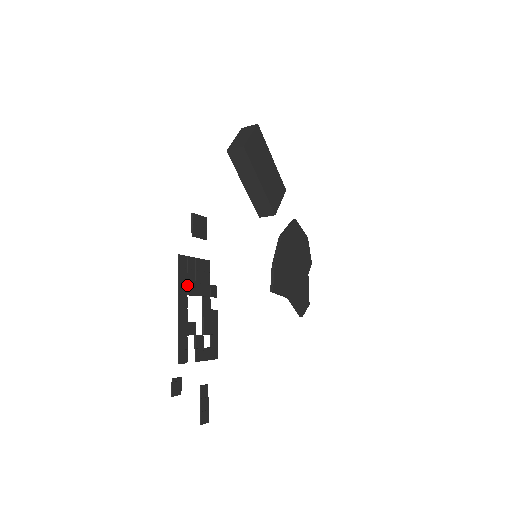
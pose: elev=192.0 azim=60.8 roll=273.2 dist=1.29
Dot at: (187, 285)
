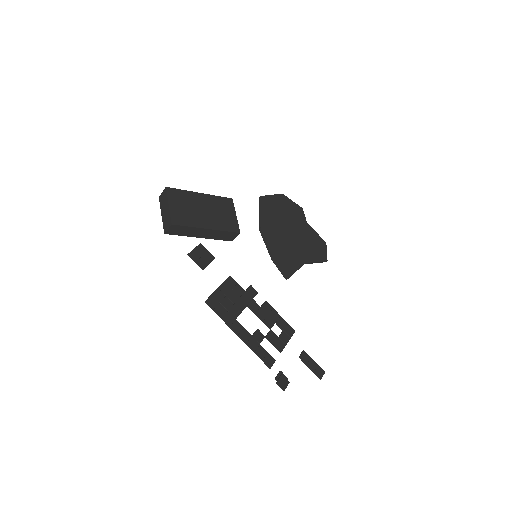
Dot at: (229, 313)
